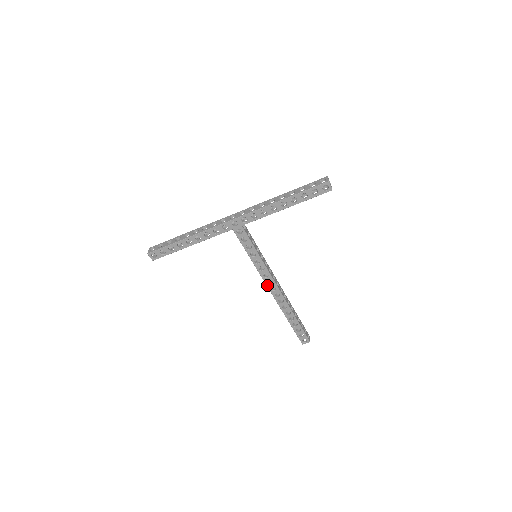
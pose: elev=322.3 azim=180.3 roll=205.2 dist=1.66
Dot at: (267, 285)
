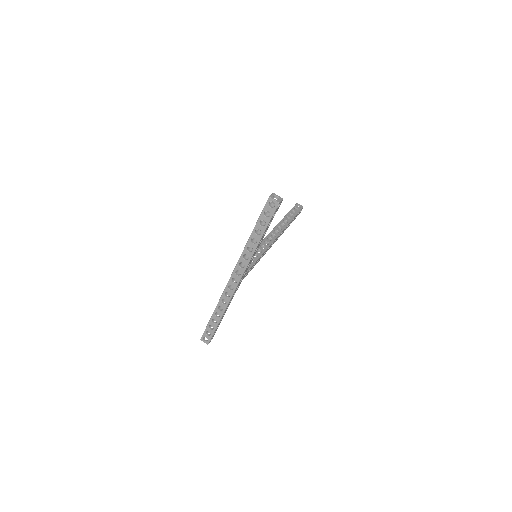
Dot at: (271, 246)
